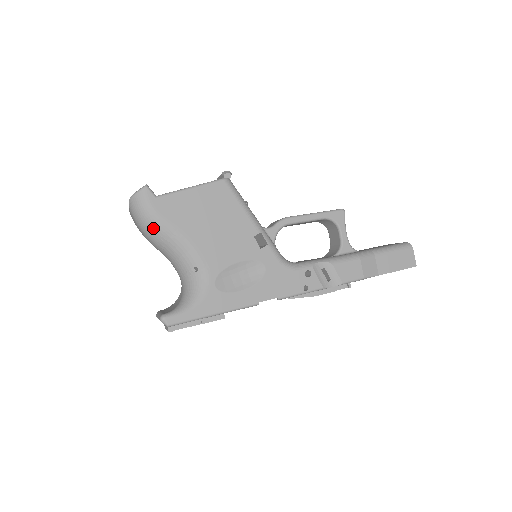
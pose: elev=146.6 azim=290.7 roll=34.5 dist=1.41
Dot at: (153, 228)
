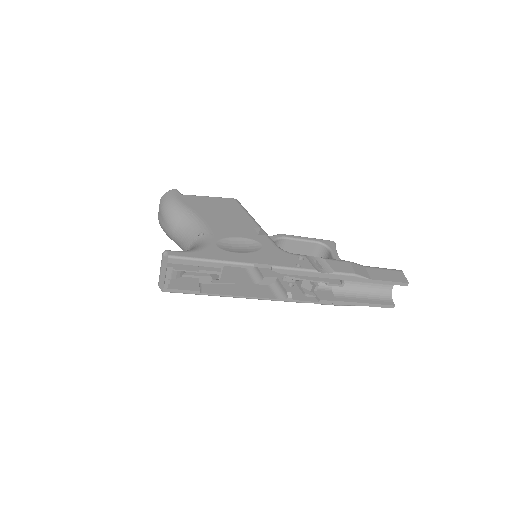
Dot at: (174, 209)
